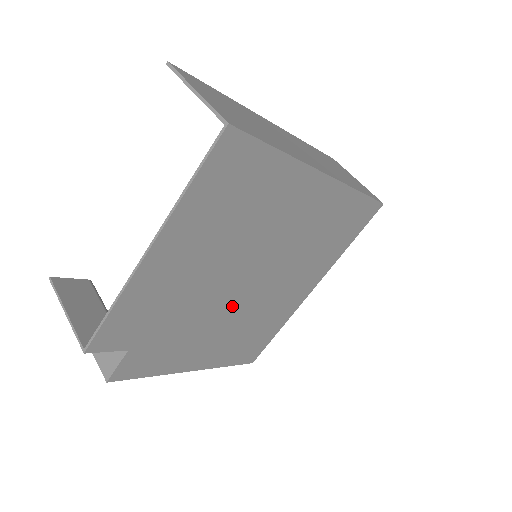
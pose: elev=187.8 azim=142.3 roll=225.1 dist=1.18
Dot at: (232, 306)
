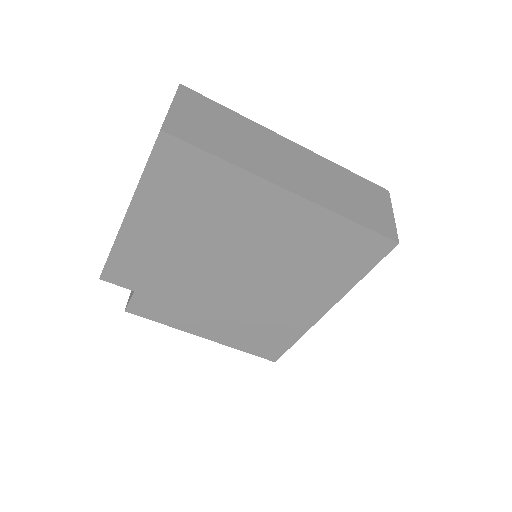
Dot at: (226, 291)
